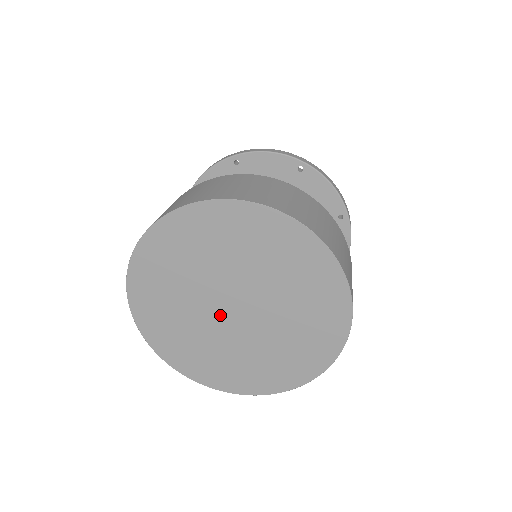
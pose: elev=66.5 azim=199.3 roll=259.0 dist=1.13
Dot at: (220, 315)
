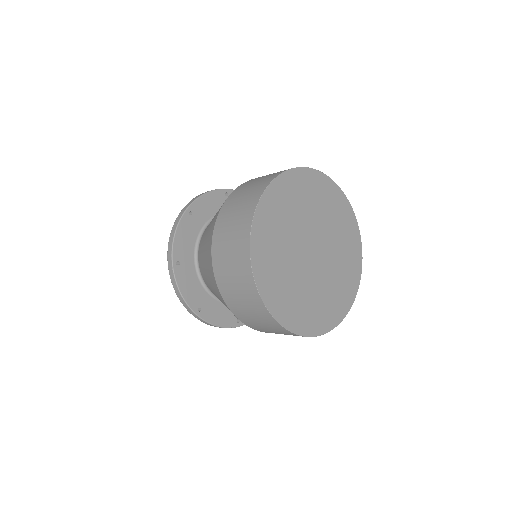
Dot at: (305, 245)
